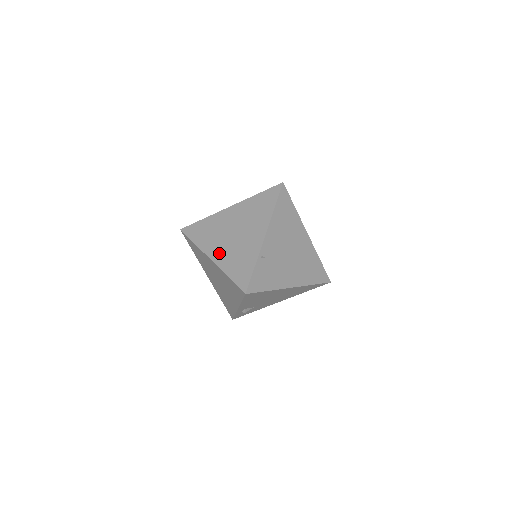
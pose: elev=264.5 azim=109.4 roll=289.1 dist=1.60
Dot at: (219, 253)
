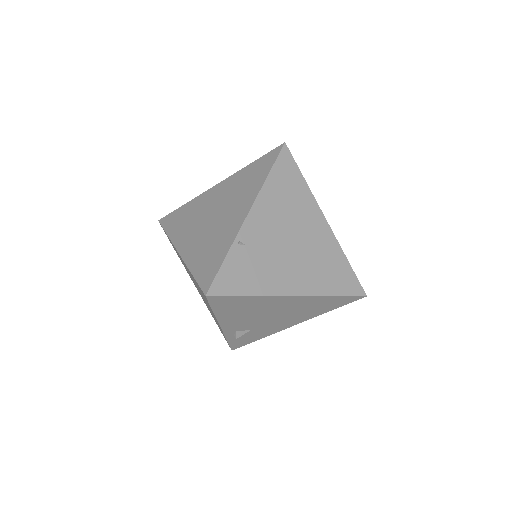
Dot at: (189, 243)
